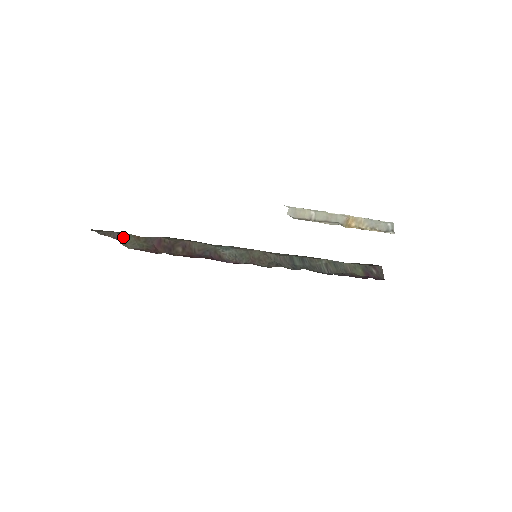
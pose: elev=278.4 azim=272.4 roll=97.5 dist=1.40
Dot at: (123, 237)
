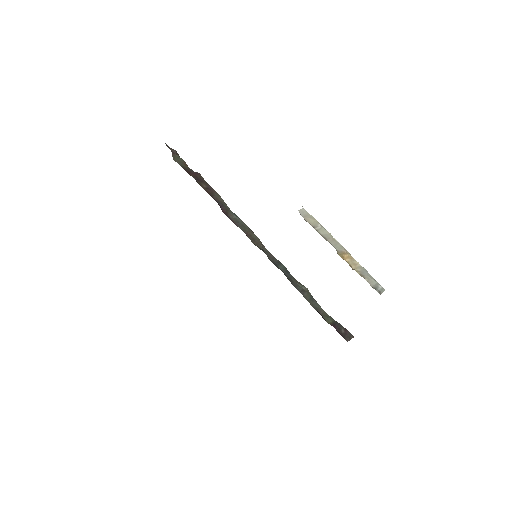
Dot at: (177, 155)
